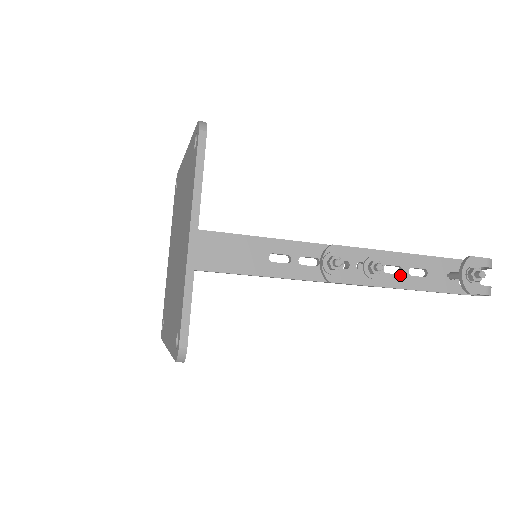
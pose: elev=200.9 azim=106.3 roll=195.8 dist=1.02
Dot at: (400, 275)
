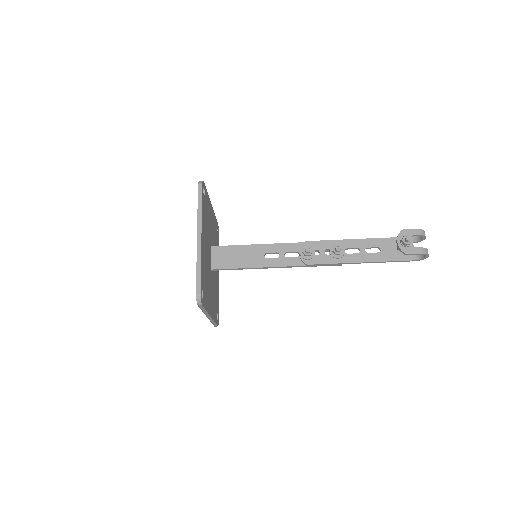
Dot at: (359, 254)
